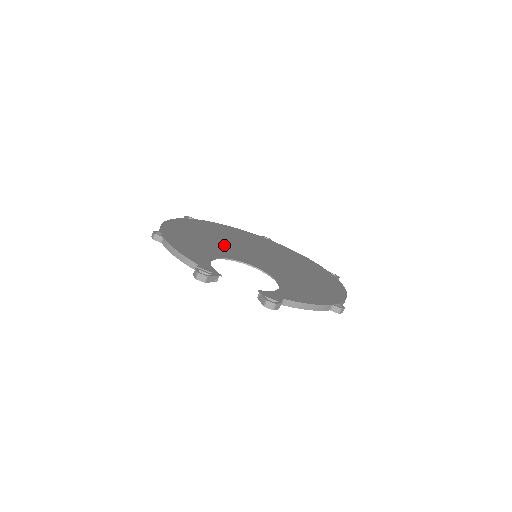
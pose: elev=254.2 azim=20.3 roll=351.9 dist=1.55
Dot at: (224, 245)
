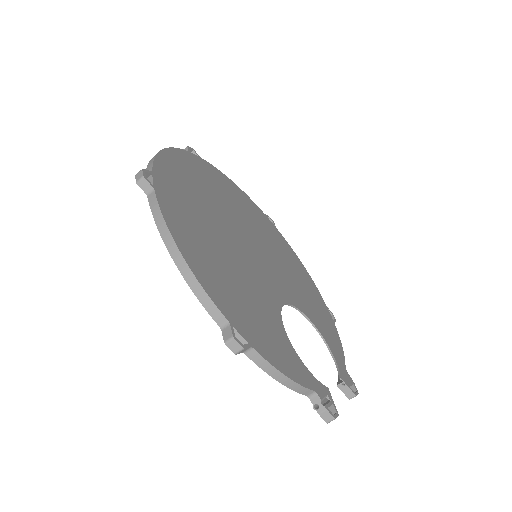
Dot at: (243, 265)
